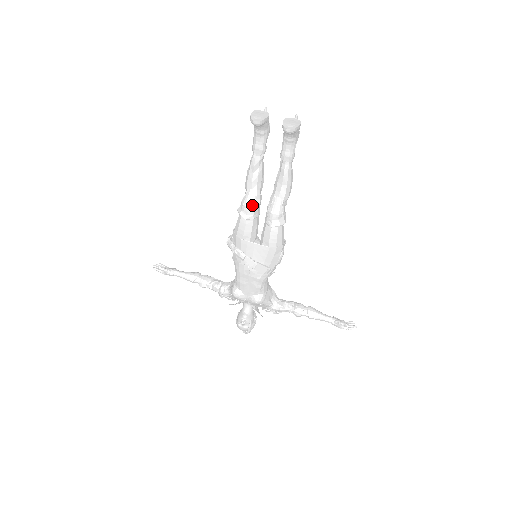
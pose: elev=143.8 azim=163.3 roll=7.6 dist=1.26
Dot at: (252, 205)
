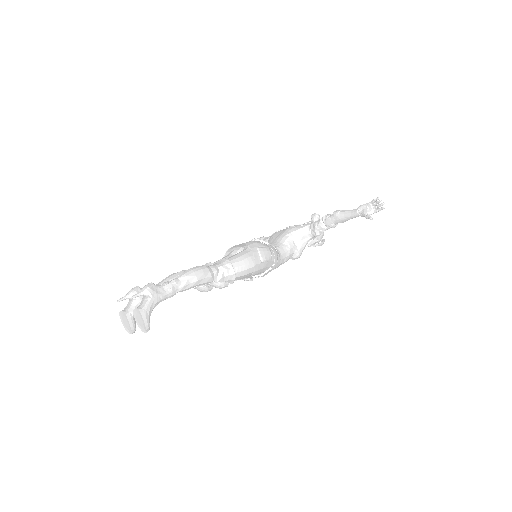
Dot at: (206, 290)
